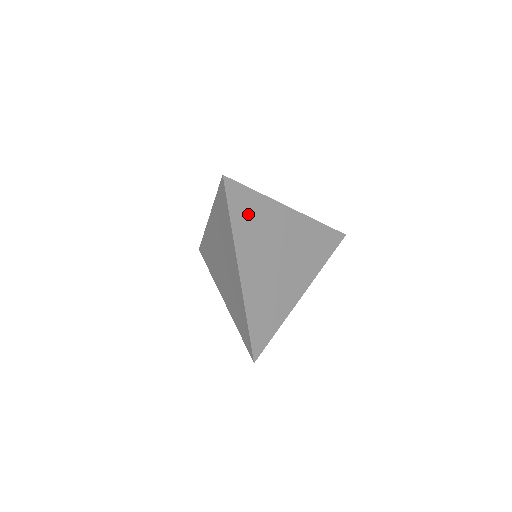
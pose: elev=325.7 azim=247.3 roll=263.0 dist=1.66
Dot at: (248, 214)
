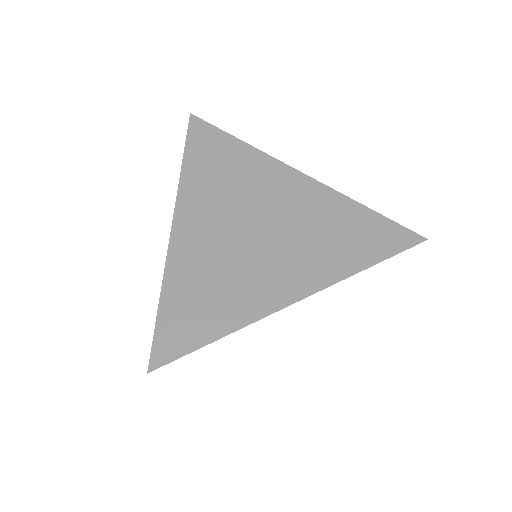
Dot at: (215, 160)
